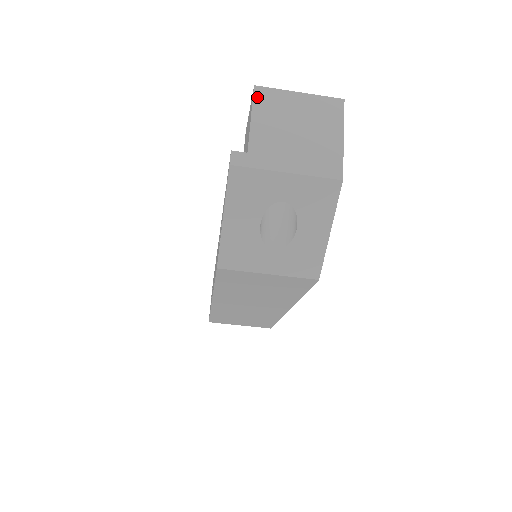
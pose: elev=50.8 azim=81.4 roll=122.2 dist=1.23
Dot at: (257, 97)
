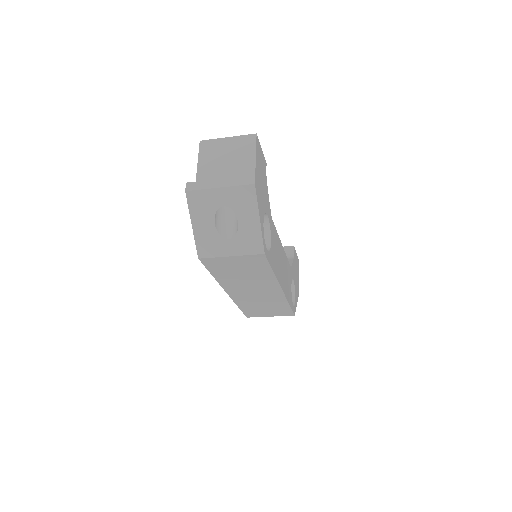
Dot at: (201, 147)
